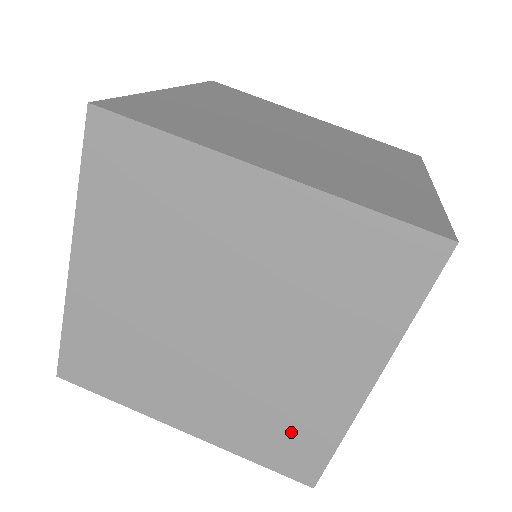
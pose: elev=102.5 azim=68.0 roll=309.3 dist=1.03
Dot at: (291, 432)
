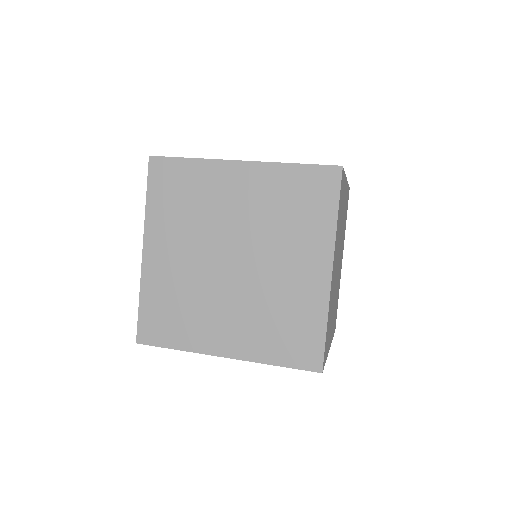
Dot at: occluded
